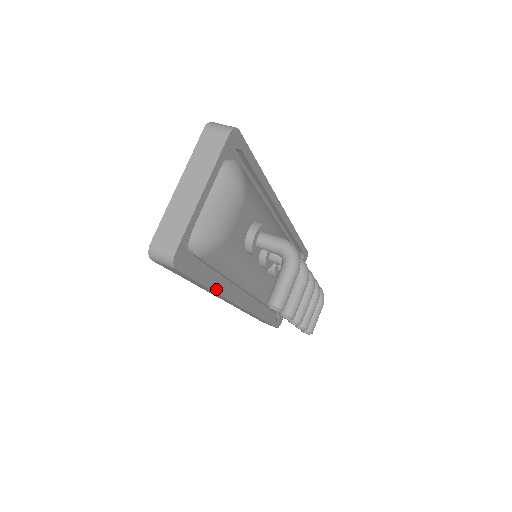
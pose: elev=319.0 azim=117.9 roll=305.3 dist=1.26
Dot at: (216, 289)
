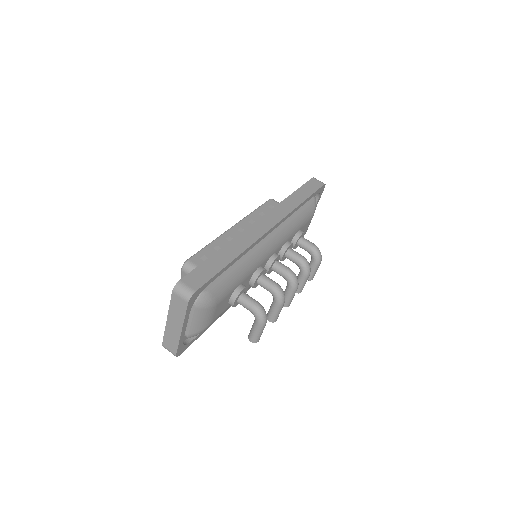
Dot at: occluded
